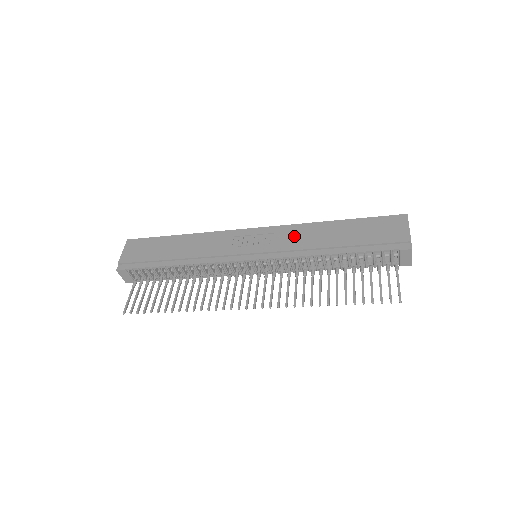
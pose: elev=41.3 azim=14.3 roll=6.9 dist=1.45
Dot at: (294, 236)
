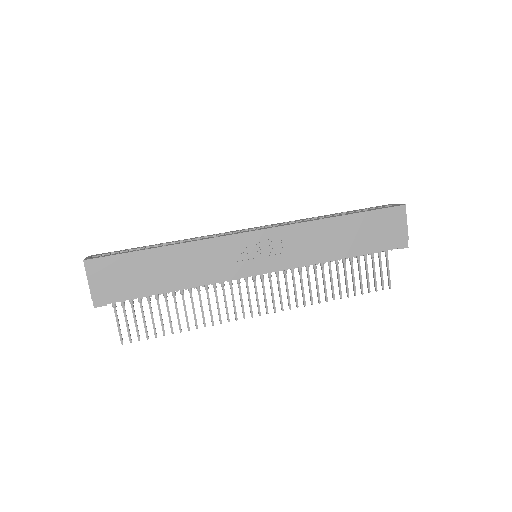
Dot at: (302, 241)
